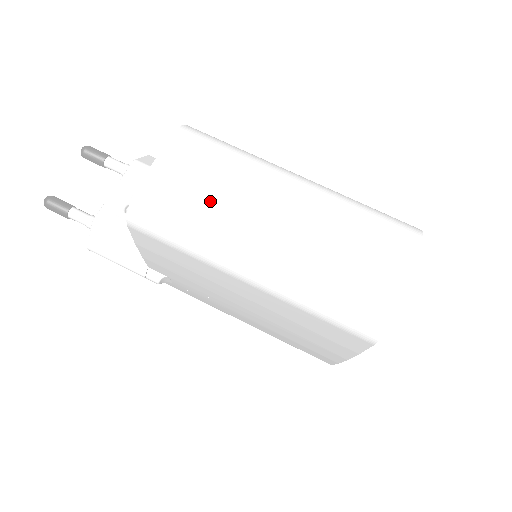
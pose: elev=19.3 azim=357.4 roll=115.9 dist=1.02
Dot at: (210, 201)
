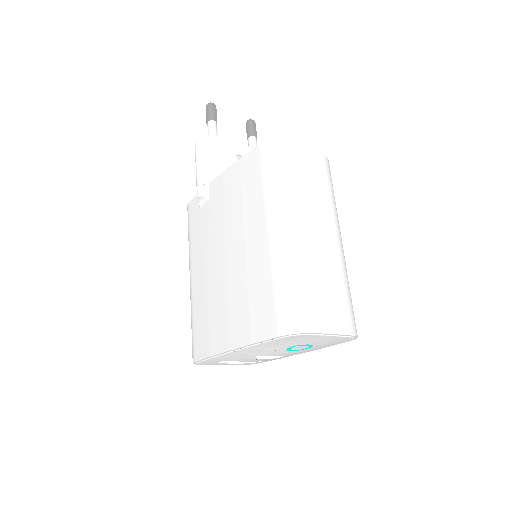
Dot at: (306, 187)
